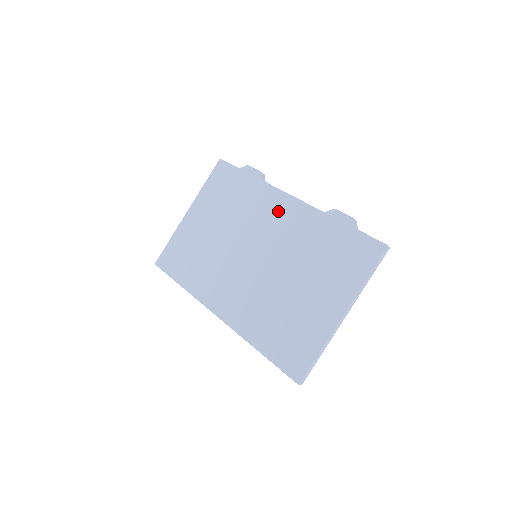
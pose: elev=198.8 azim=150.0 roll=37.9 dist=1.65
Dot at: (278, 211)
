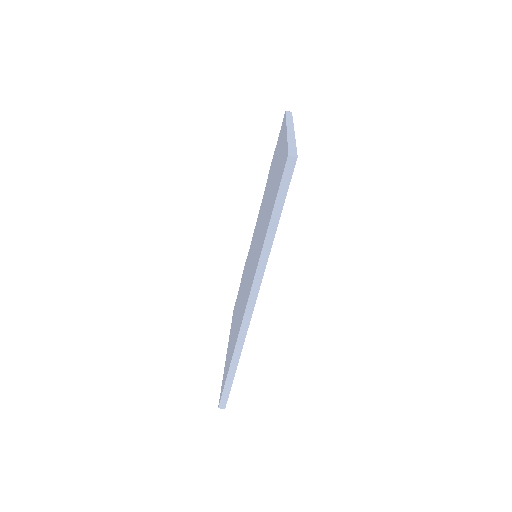
Dot at: (254, 234)
